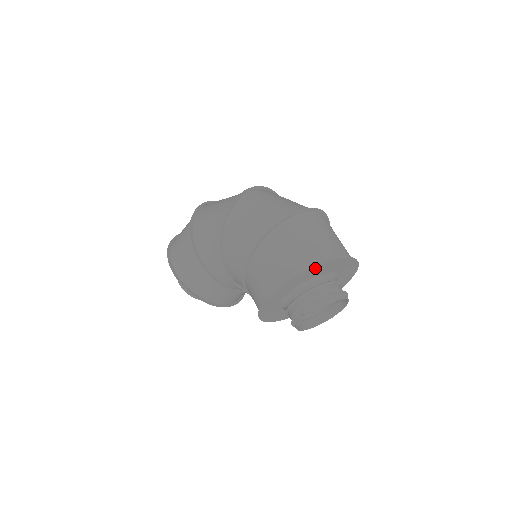
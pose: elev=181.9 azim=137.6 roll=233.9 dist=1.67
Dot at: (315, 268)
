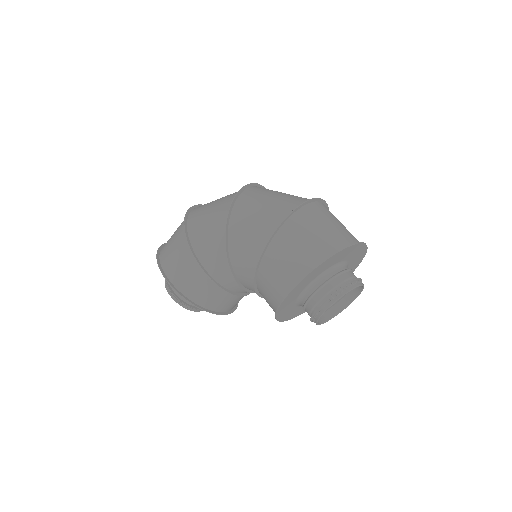
Dot at: (336, 255)
